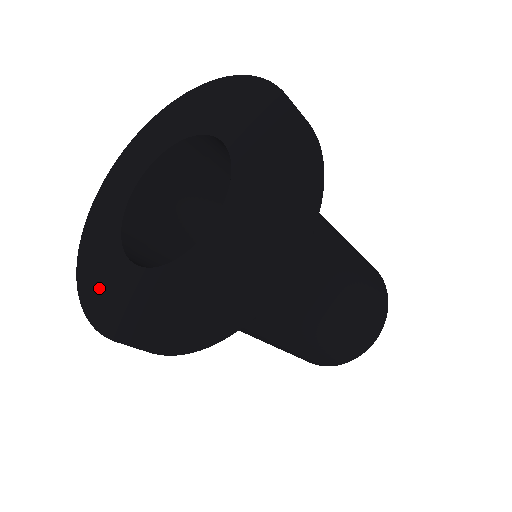
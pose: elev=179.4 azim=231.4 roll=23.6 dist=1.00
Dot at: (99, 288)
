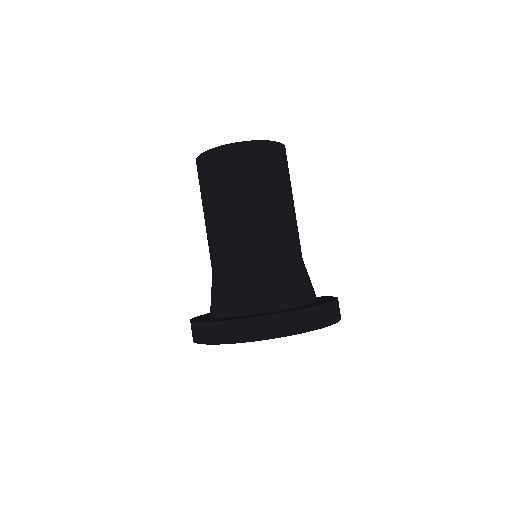
Dot at: occluded
